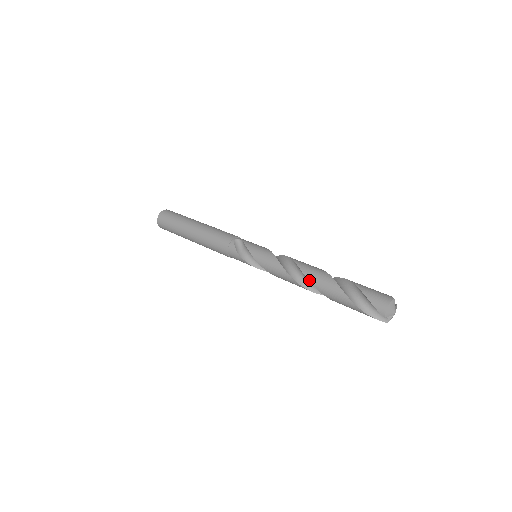
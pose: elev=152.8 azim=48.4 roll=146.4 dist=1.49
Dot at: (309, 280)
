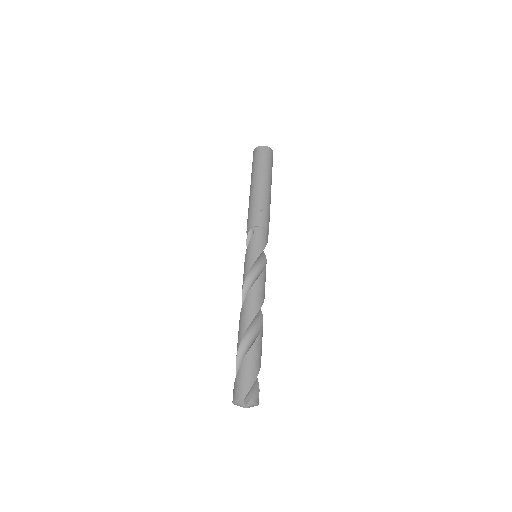
Dot at: (239, 321)
